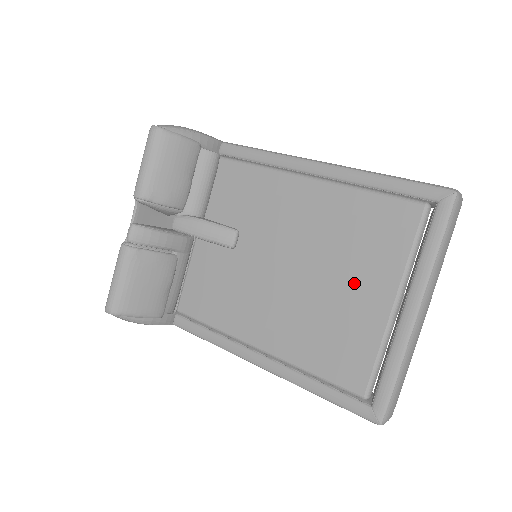
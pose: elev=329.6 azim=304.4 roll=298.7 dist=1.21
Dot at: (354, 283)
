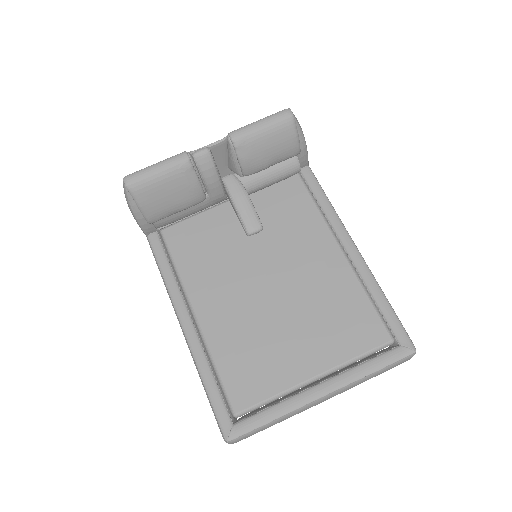
Dot at: (303, 339)
